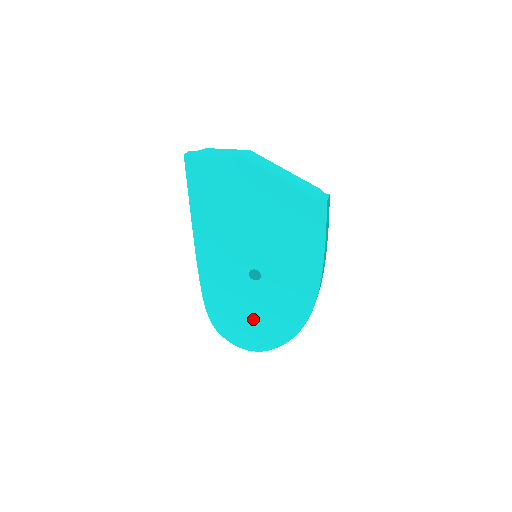
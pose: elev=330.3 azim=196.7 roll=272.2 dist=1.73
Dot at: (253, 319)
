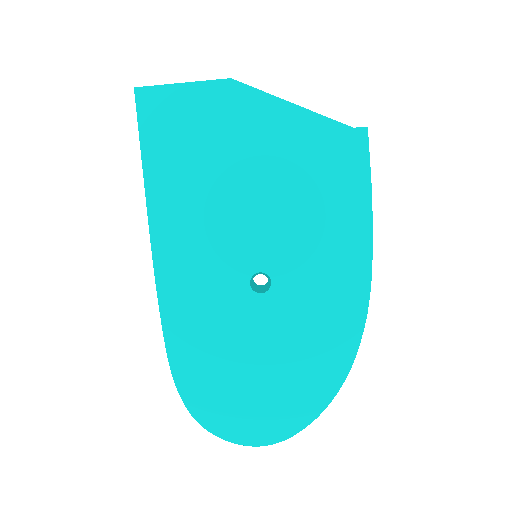
Dot at: (261, 375)
